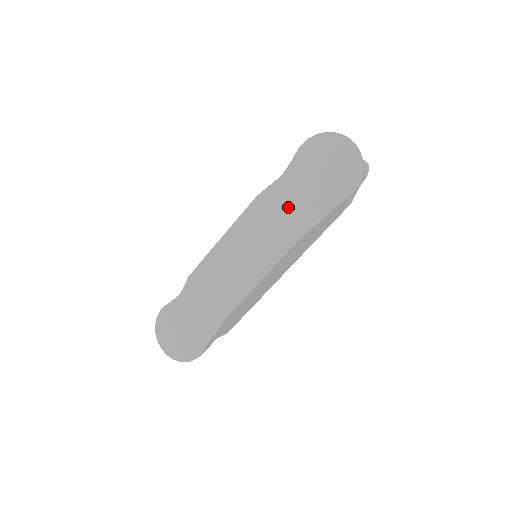
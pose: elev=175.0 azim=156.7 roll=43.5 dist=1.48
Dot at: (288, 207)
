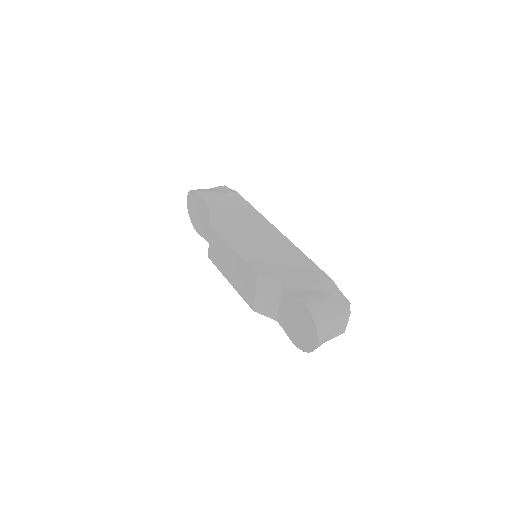
Dot at: (266, 297)
